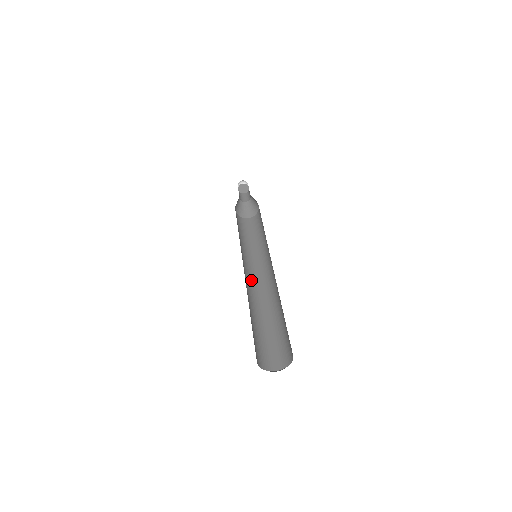
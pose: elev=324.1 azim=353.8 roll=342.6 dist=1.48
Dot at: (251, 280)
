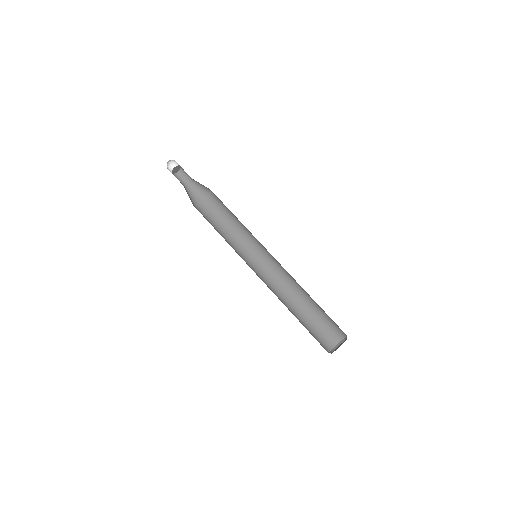
Dot at: (262, 279)
